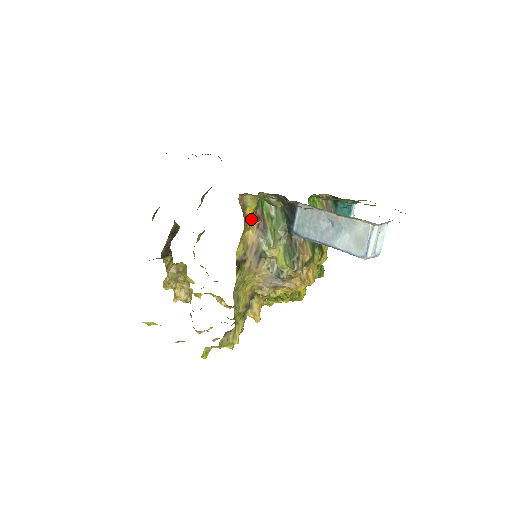
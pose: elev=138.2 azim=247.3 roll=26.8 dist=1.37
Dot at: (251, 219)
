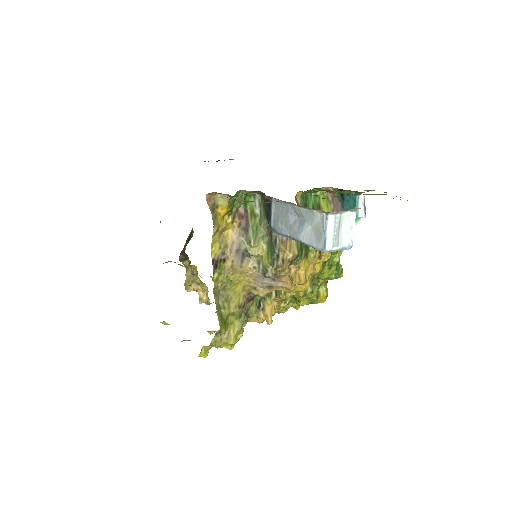
Dot at: (229, 218)
